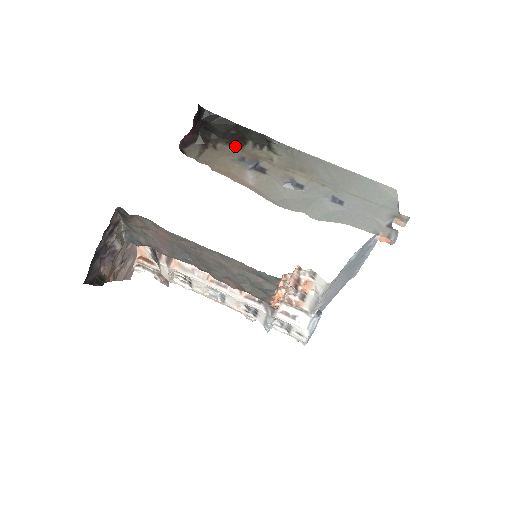
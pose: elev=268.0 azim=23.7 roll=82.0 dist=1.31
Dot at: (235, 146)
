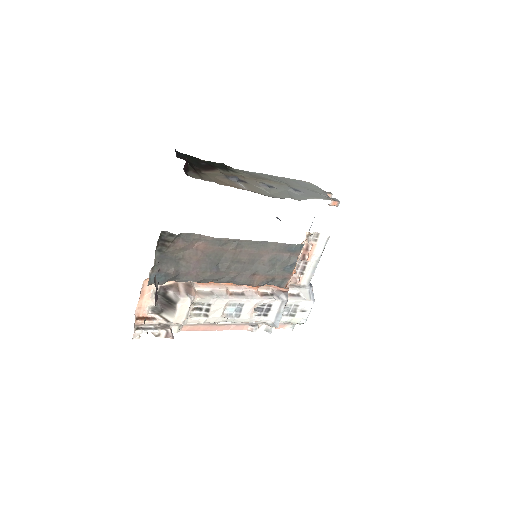
Dot at: (214, 171)
